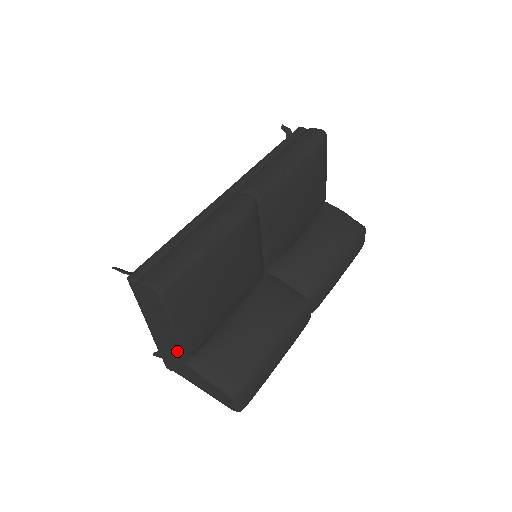
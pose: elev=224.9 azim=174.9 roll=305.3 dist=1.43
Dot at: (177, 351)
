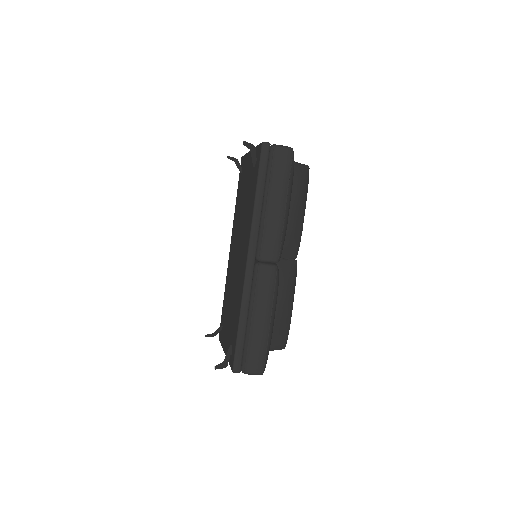
Dot at: occluded
